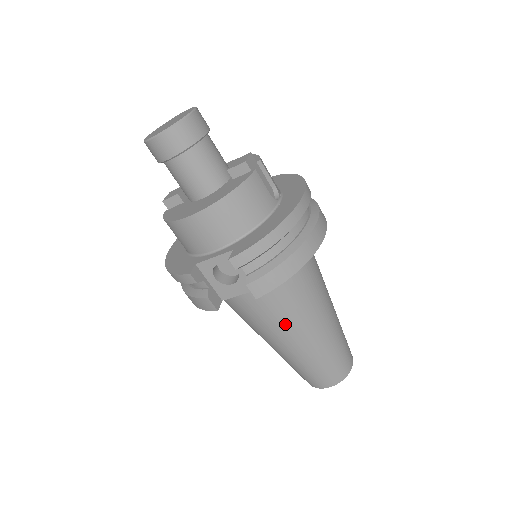
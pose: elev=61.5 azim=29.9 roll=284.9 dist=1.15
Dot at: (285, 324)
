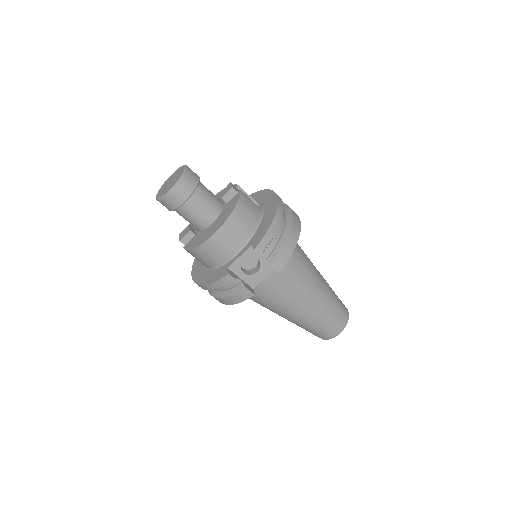
Dot at: (298, 291)
